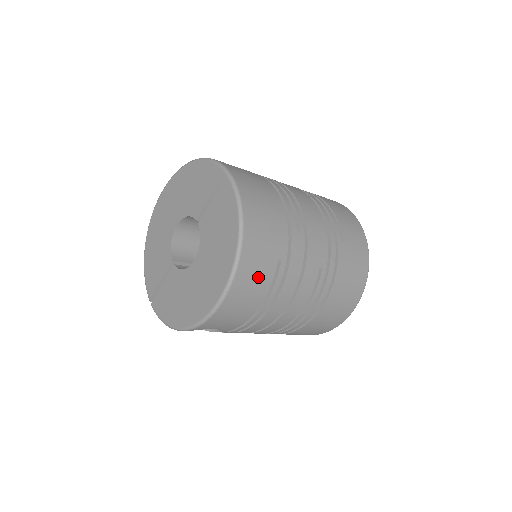
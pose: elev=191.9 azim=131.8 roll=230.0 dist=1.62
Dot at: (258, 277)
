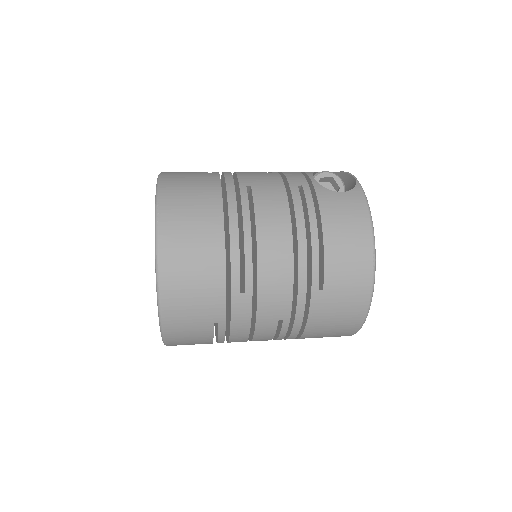
Dot at: (193, 335)
